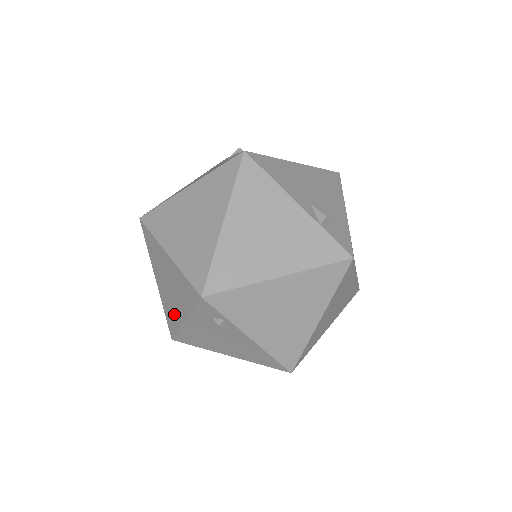
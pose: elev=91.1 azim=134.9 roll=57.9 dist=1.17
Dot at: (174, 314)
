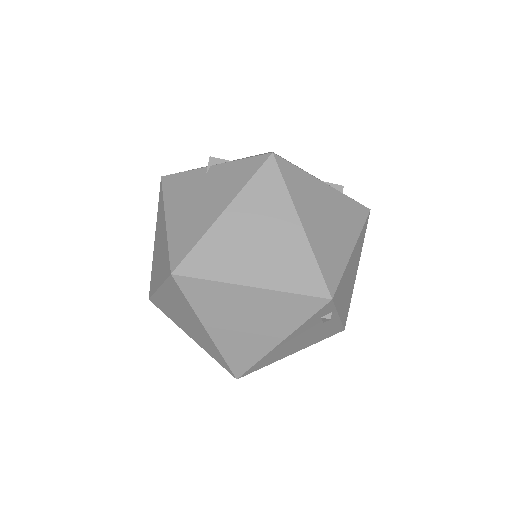
Dot at: (253, 347)
